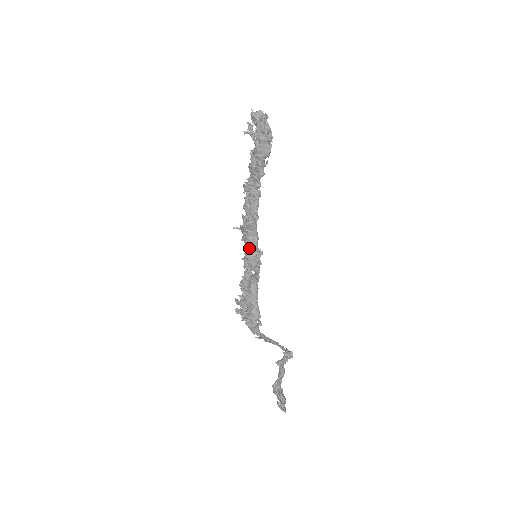
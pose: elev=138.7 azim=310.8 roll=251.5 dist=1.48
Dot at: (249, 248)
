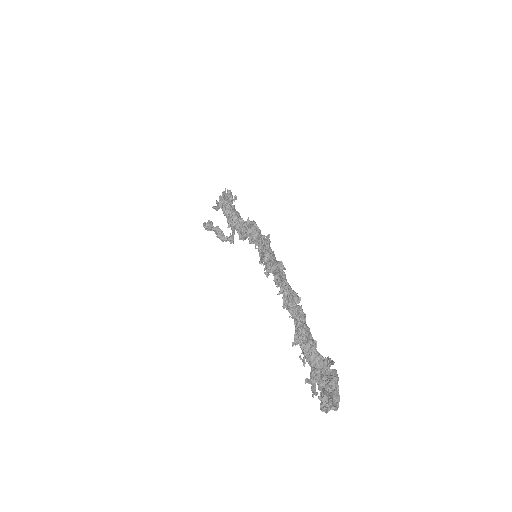
Dot at: occluded
